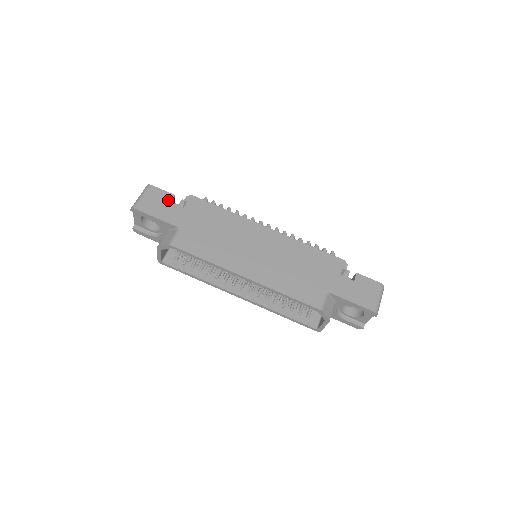
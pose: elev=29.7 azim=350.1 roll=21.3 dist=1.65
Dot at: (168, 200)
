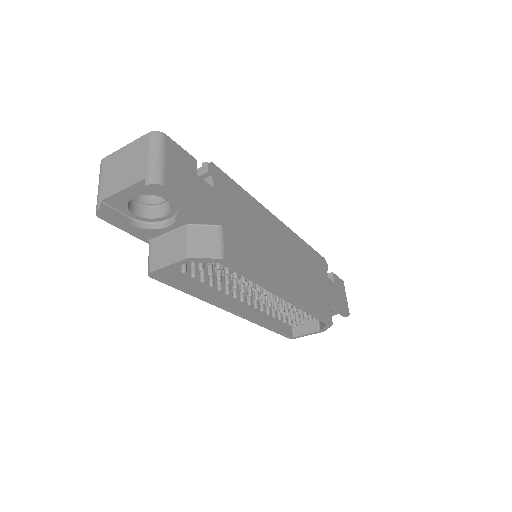
Dot at: (194, 170)
